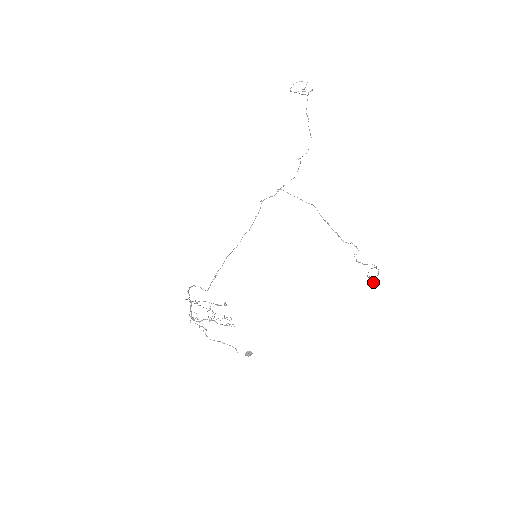
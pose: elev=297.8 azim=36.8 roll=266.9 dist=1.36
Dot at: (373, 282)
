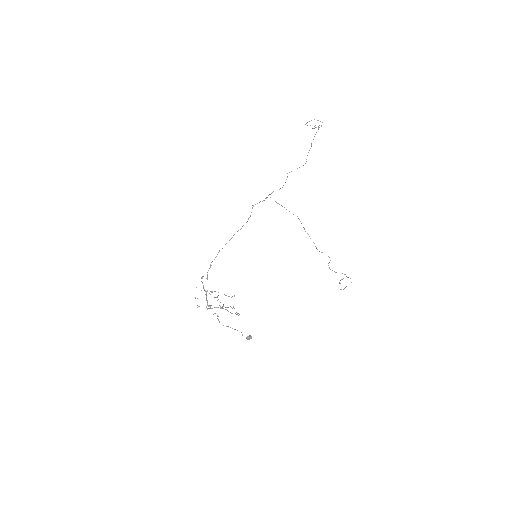
Dot at: occluded
